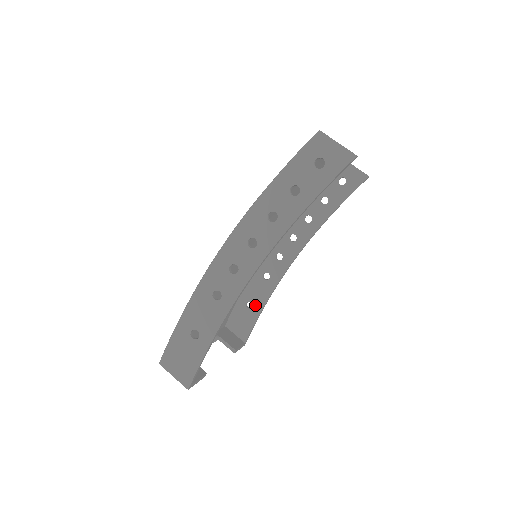
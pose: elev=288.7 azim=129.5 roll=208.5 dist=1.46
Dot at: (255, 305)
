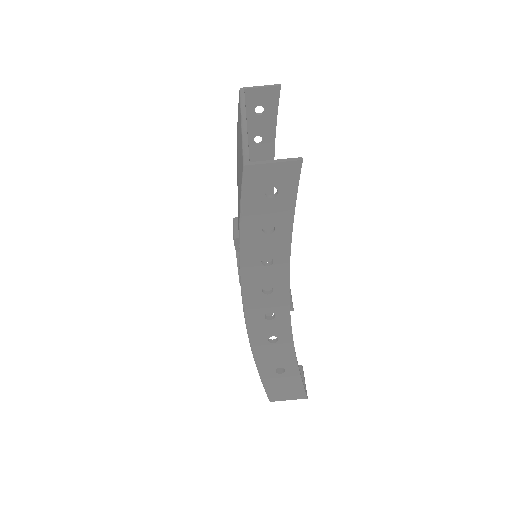
Dot at: occluded
